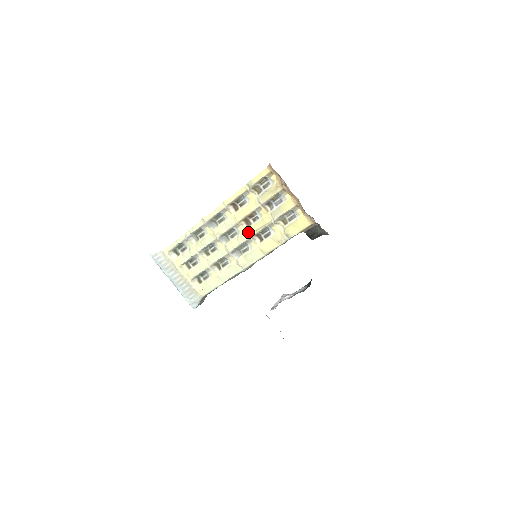
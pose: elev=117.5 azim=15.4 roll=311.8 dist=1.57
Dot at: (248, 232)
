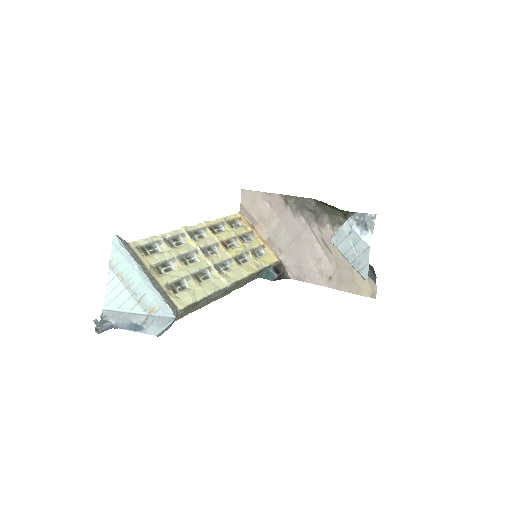
Dot at: (229, 252)
